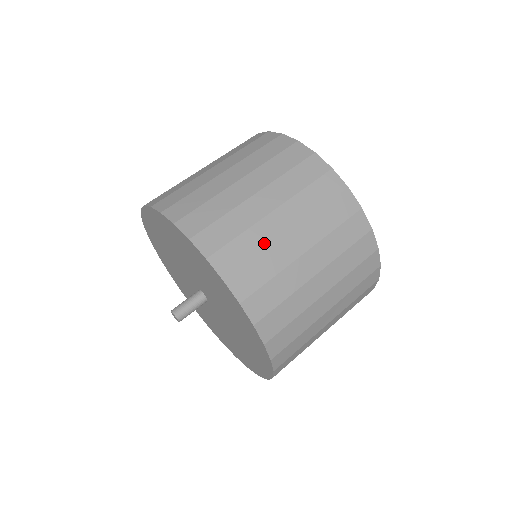
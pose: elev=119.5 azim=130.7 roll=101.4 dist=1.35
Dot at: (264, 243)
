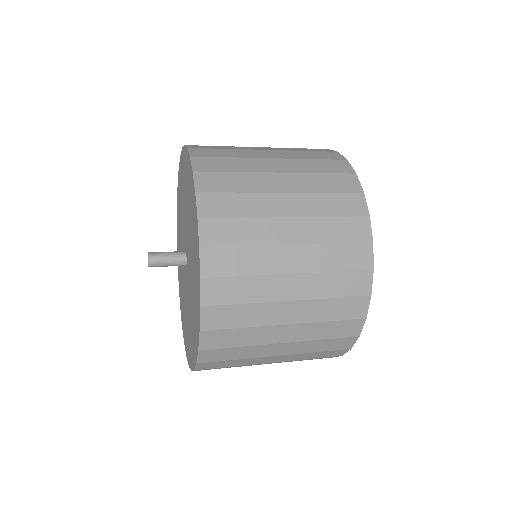
Dot at: (243, 156)
